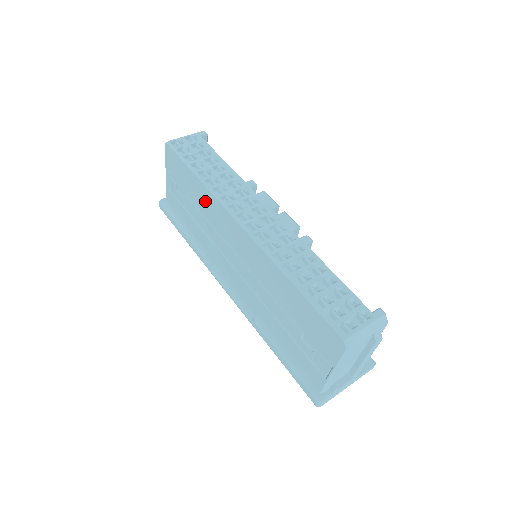
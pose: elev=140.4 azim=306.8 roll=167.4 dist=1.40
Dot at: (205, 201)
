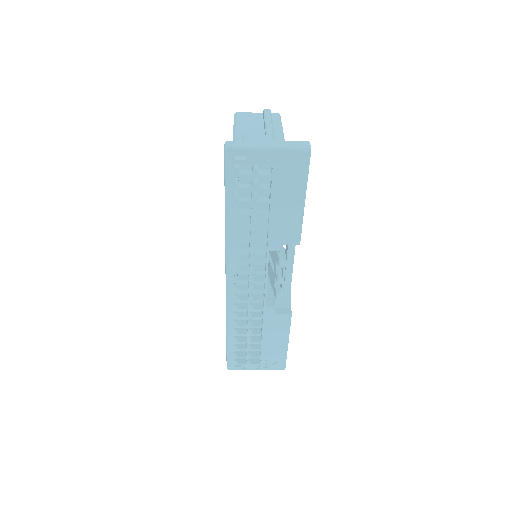
Dot at: occluded
